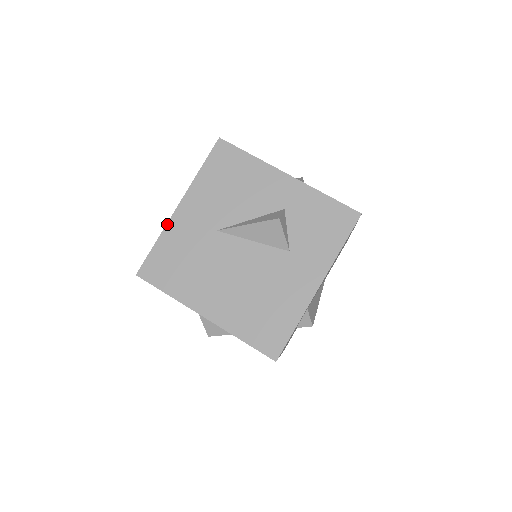
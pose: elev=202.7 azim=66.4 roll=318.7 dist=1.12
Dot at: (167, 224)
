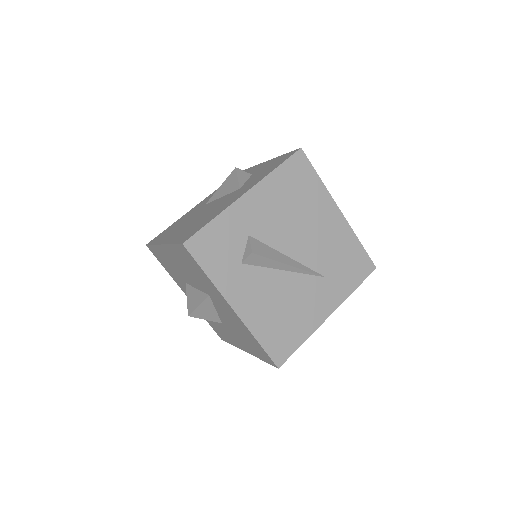
Dot at: (182, 216)
